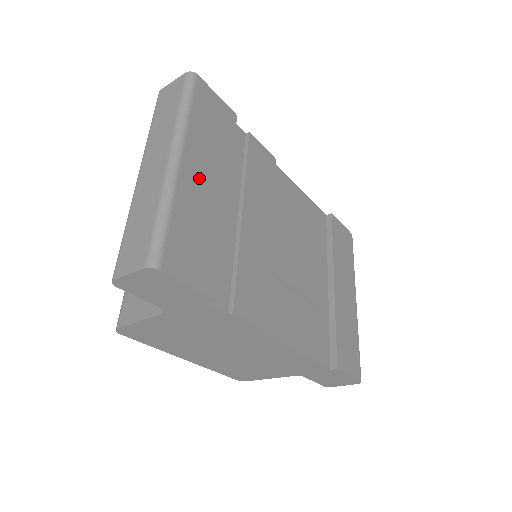
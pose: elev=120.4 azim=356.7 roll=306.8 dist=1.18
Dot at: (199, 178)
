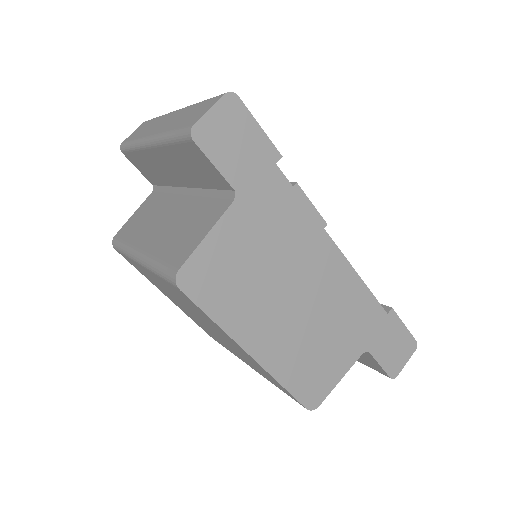
Dot at: occluded
